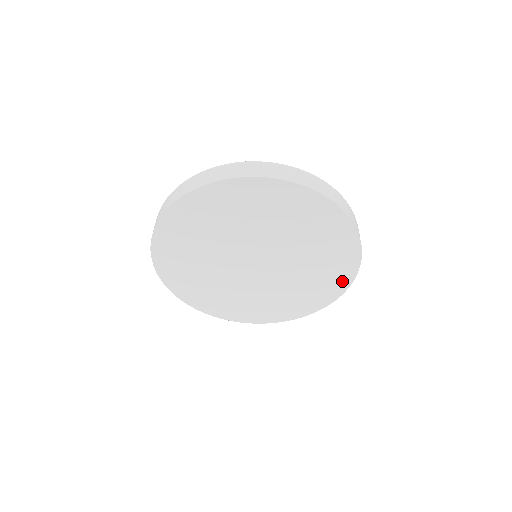
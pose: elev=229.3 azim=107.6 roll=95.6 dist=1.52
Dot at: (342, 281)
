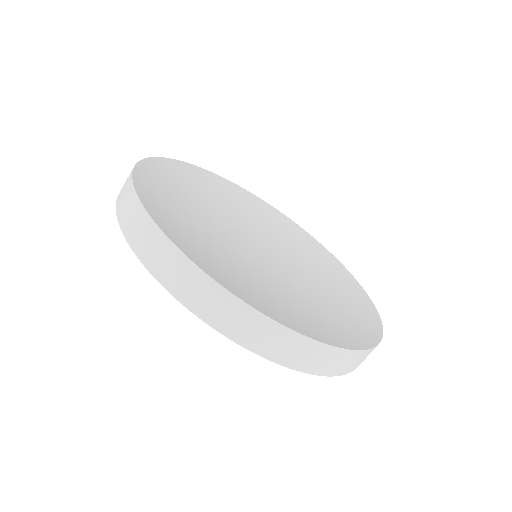
Dot at: occluded
